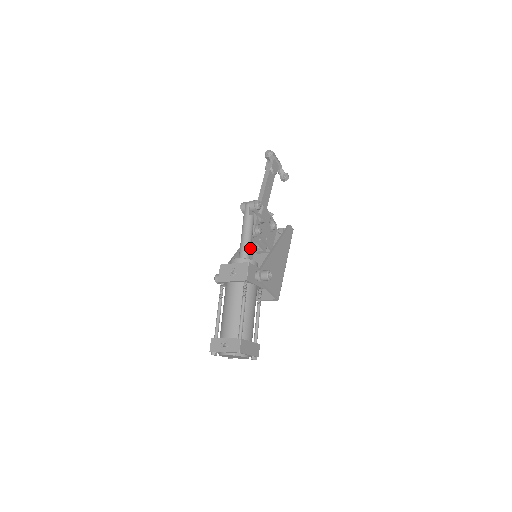
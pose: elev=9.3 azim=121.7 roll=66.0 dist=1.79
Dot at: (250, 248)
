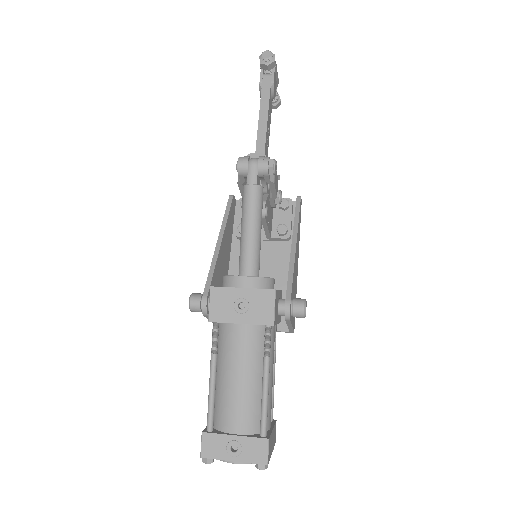
Dot at: occluded
